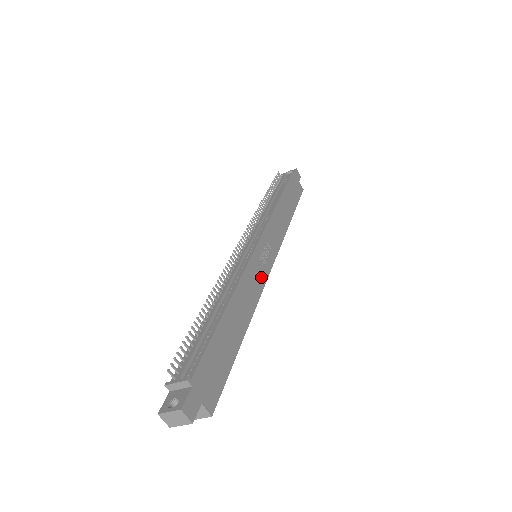
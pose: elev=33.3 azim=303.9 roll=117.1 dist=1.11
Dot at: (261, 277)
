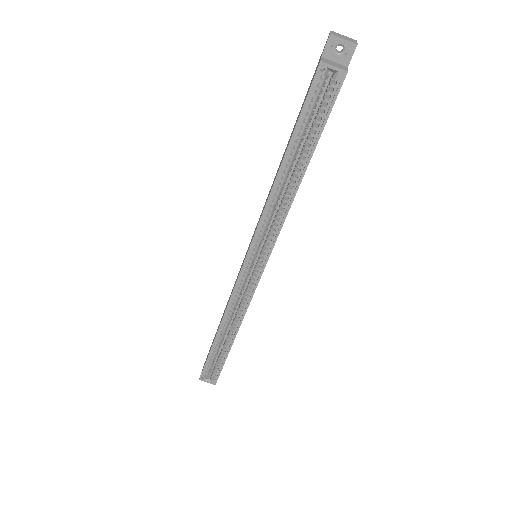
Dot at: occluded
